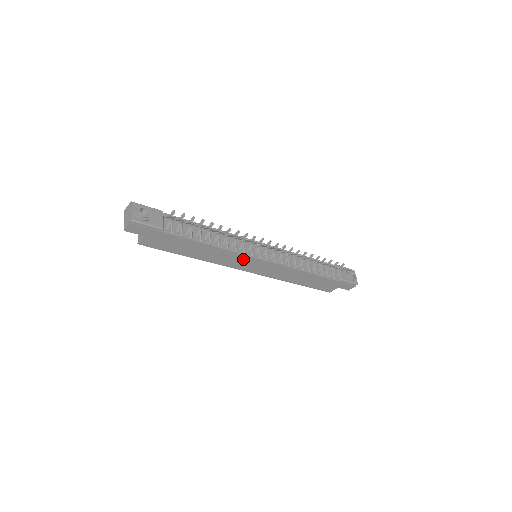
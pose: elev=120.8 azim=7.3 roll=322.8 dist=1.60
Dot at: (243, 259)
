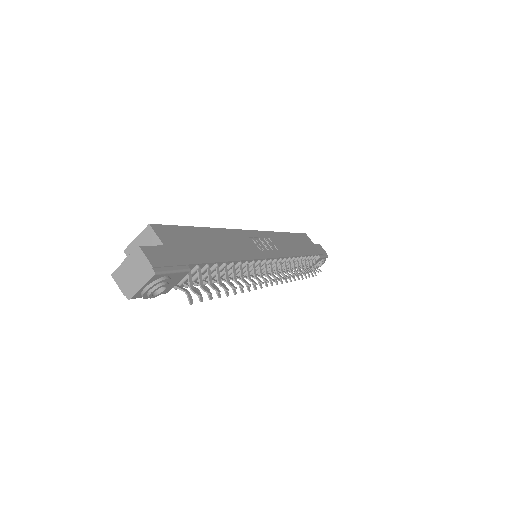
Dot at: occluded
